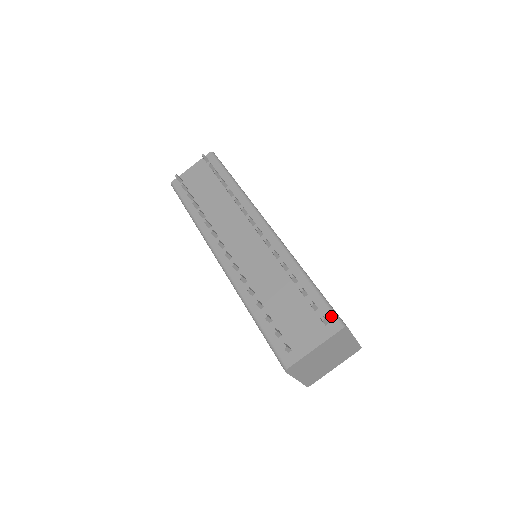
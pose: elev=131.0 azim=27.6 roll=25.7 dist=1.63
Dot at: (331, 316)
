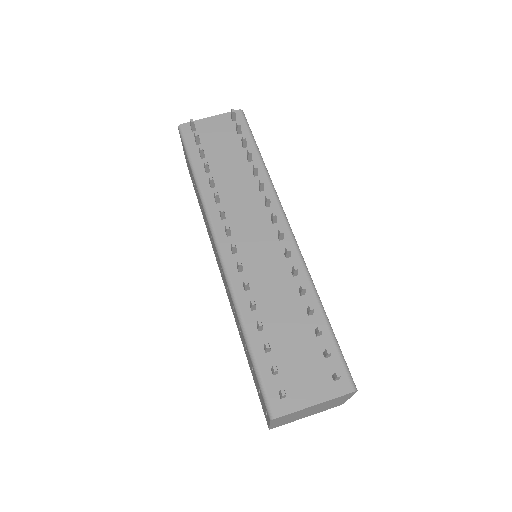
Dot at: (343, 372)
